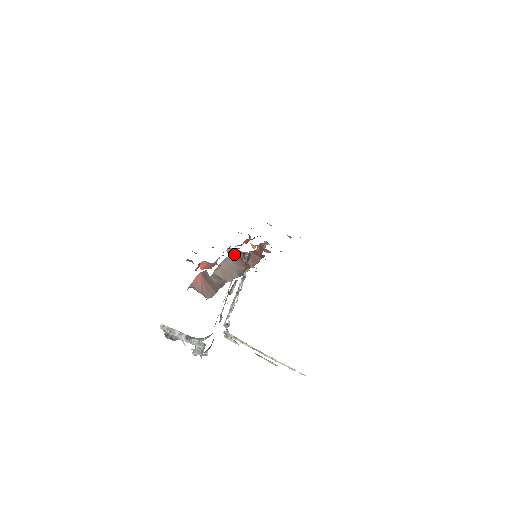
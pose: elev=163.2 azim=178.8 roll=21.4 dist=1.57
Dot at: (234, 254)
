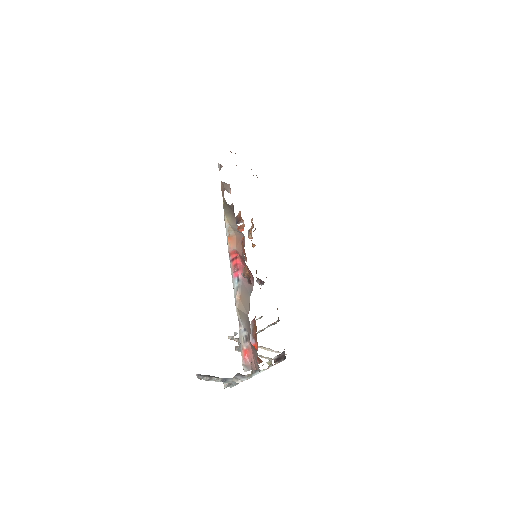
Dot at: (242, 265)
